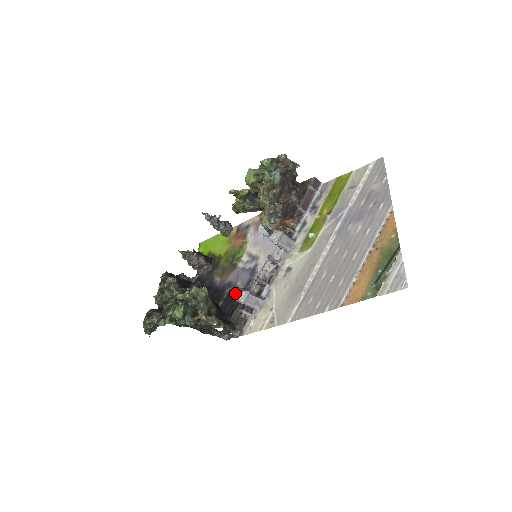
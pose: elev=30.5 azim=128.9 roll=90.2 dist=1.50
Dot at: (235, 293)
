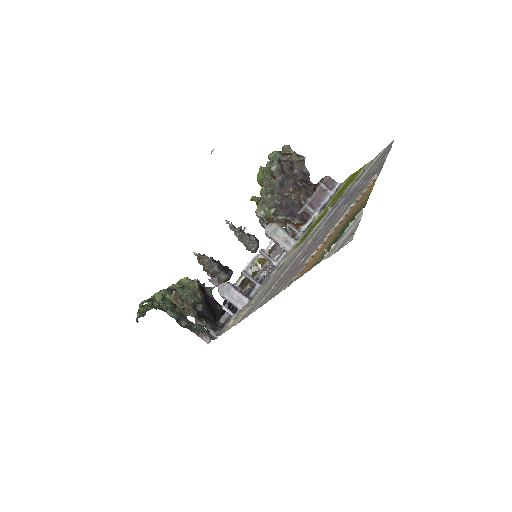
Dot at: (216, 283)
